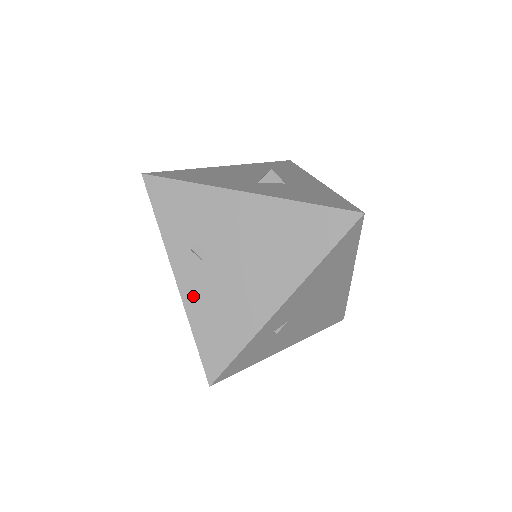
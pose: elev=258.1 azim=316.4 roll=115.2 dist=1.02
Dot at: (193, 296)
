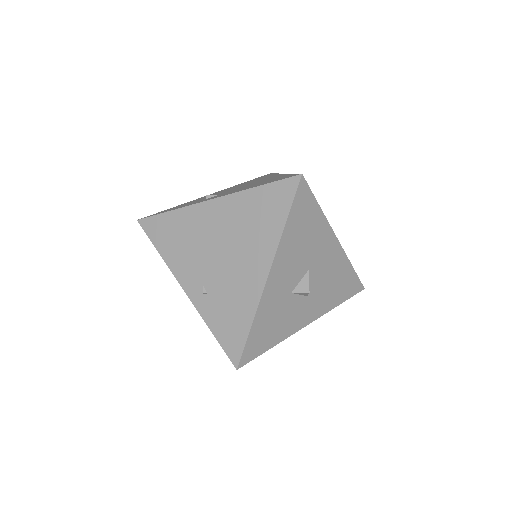
Dot at: (233, 192)
